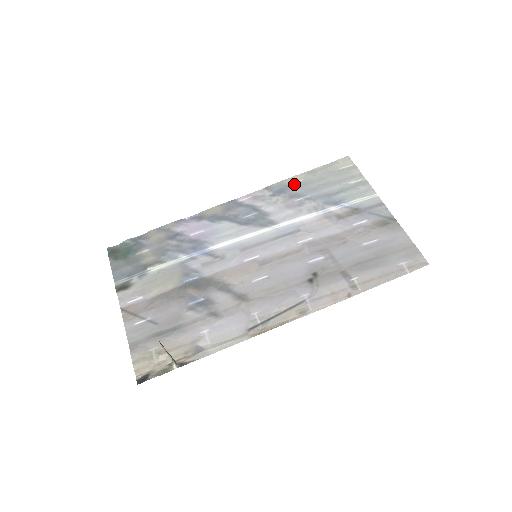
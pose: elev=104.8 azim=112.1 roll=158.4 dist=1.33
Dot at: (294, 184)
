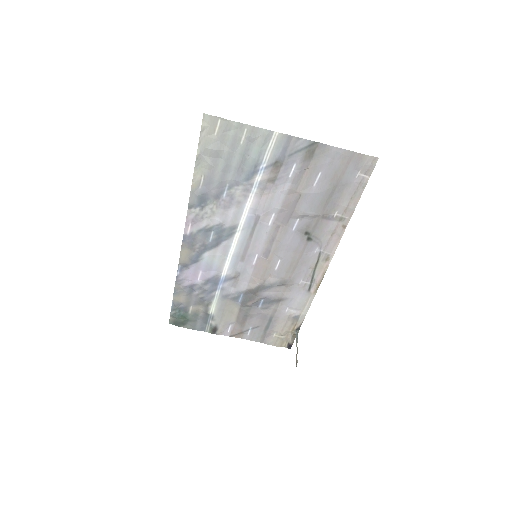
Dot at: (203, 186)
